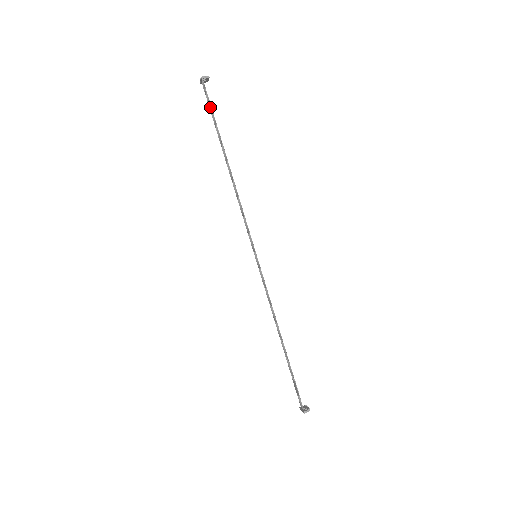
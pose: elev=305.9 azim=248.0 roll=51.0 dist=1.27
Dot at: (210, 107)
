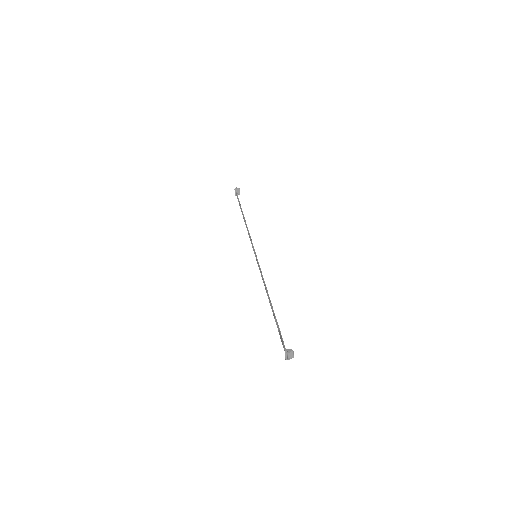
Dot at: (238, 199)
